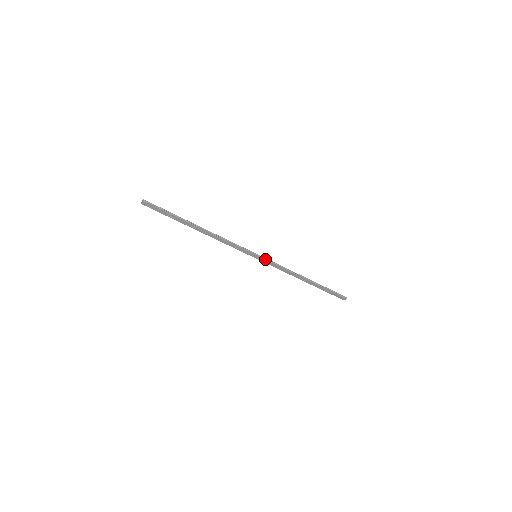
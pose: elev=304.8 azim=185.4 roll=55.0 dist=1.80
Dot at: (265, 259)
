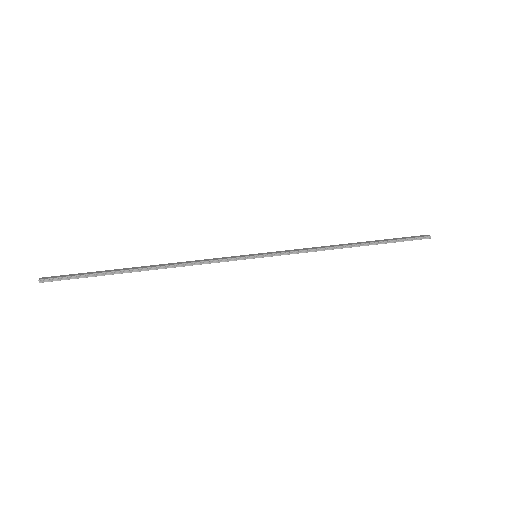
Dot at: (272, 256)
